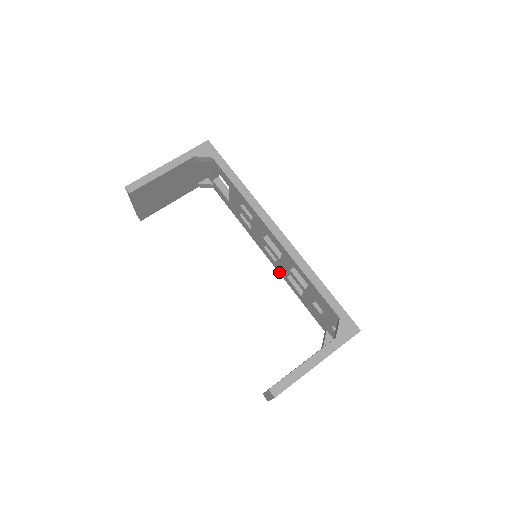
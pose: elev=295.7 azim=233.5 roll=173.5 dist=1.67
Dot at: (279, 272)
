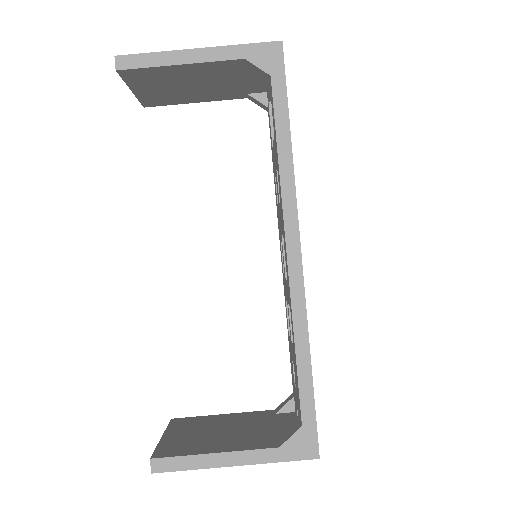
Dot at: (283, 283)
